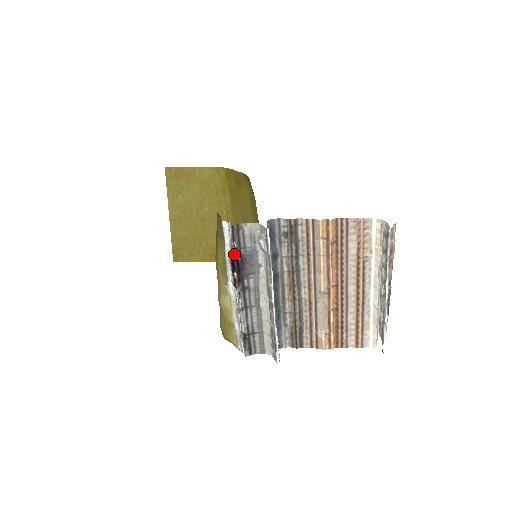
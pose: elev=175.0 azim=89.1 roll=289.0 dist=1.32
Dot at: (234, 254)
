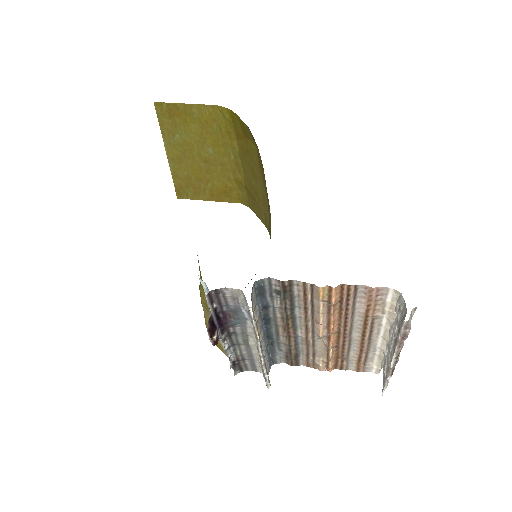
Dot at: (213, 315)
